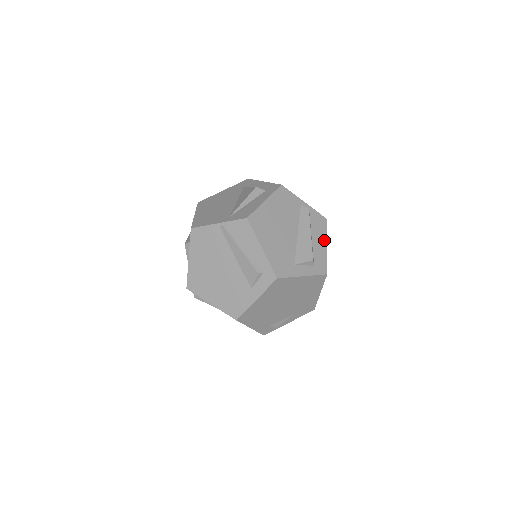
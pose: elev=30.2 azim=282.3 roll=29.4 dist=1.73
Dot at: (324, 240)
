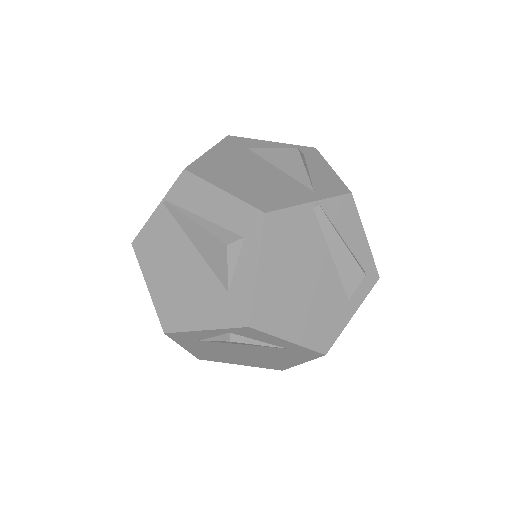
Dot at: occluded
